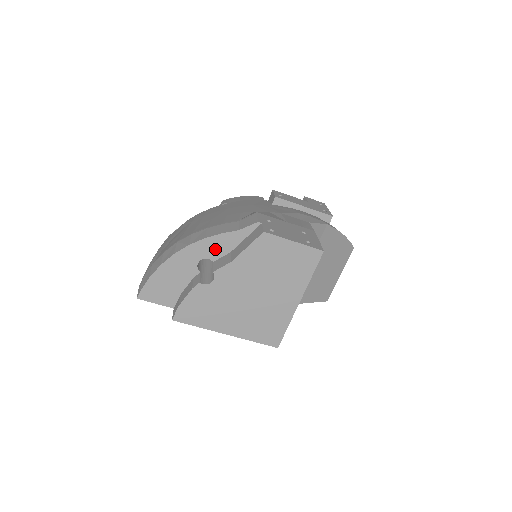
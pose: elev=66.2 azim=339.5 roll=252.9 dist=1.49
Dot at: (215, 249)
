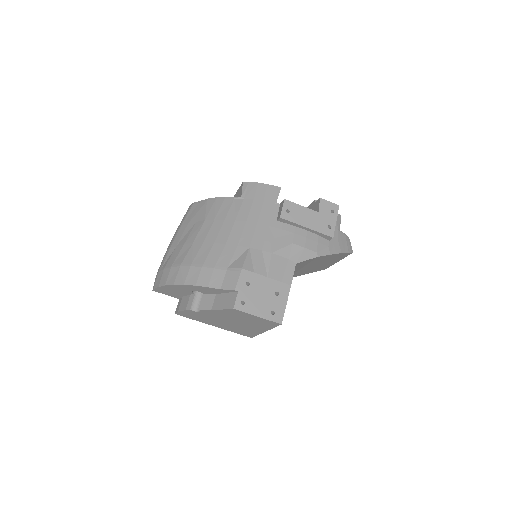
Dot at: (204, 290)
